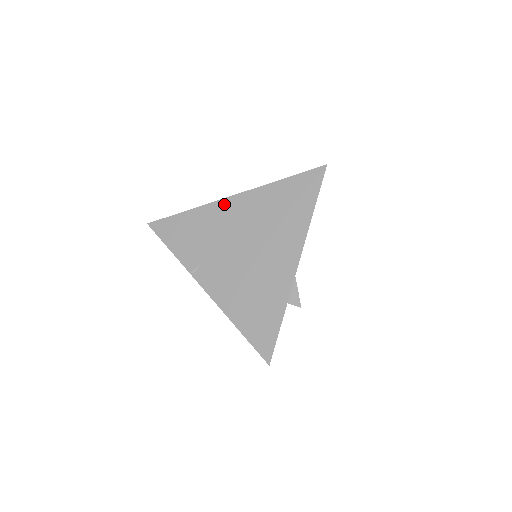
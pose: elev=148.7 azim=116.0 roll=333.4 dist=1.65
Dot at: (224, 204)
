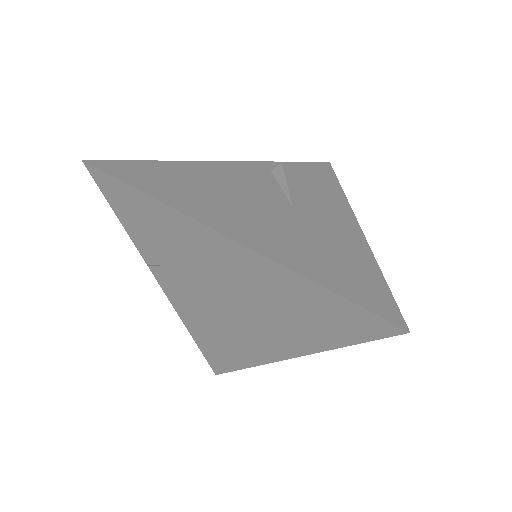
Dot at: (211, 236)
